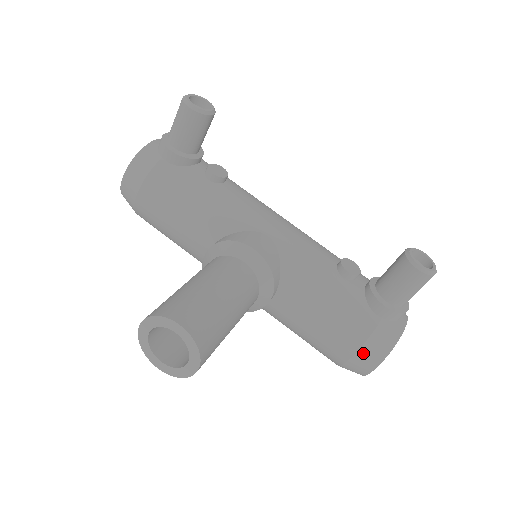
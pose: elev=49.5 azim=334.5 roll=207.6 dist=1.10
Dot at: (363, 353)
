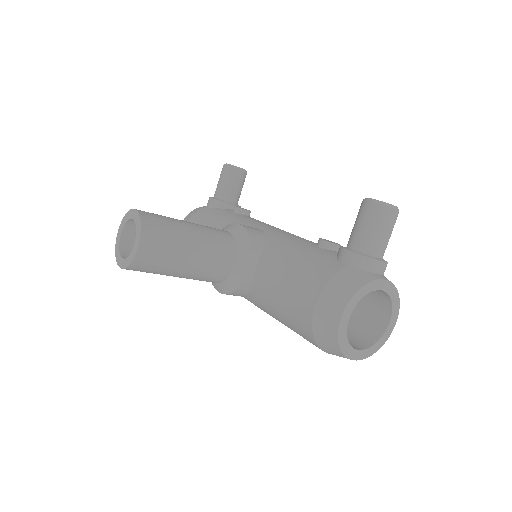
Dot at: (325, 298)
